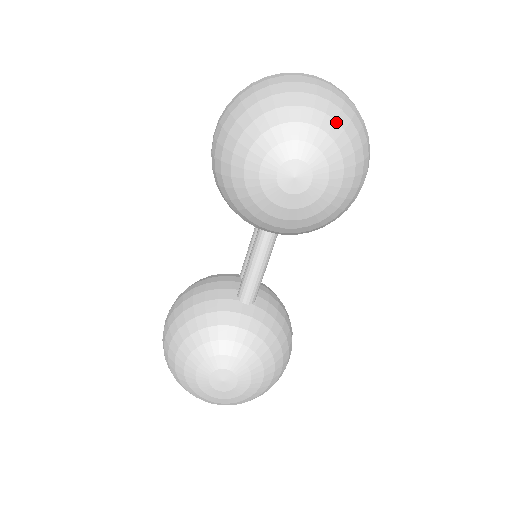
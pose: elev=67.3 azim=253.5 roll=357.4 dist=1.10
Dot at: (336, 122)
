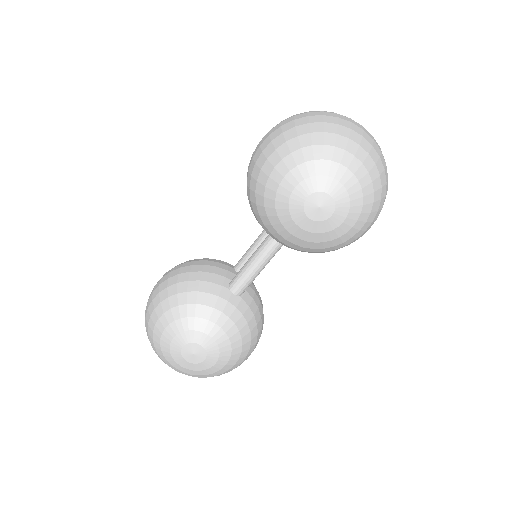
Dot at: (368, 173)
